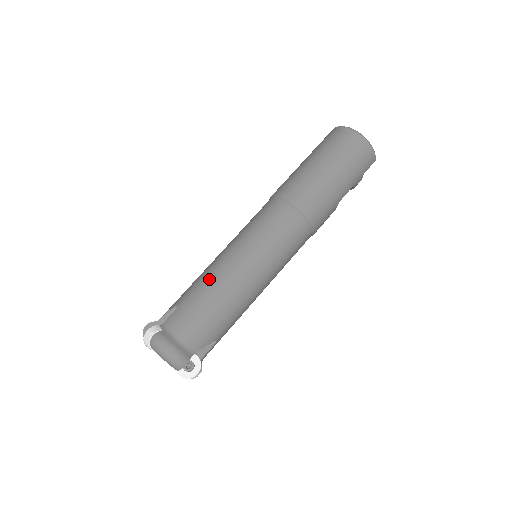
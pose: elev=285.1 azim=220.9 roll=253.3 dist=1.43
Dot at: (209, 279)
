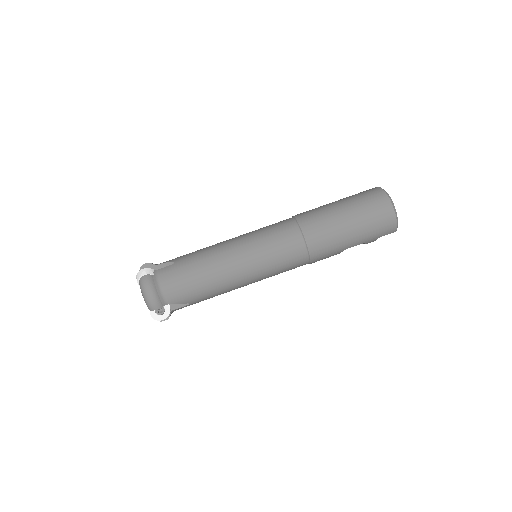
Dot at: (208, 256)
